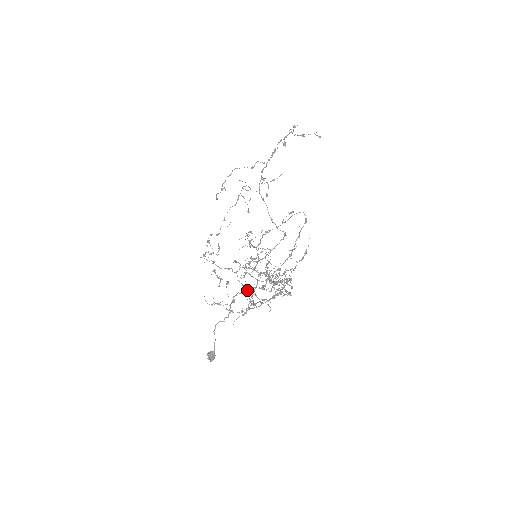
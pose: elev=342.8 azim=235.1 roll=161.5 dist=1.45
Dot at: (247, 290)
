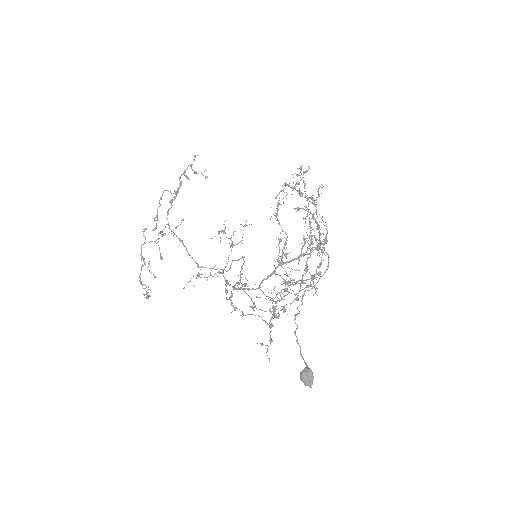
Dot at: (318, 243)
